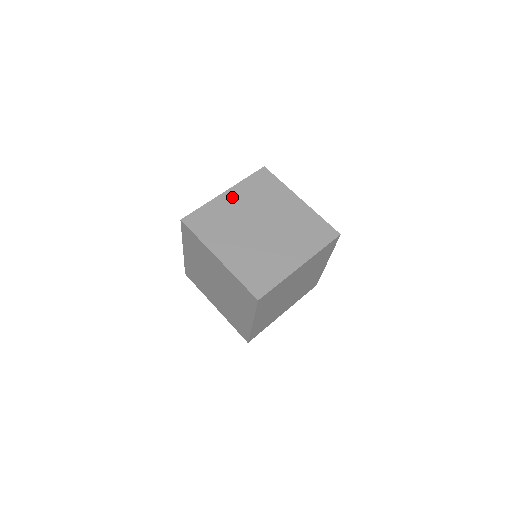
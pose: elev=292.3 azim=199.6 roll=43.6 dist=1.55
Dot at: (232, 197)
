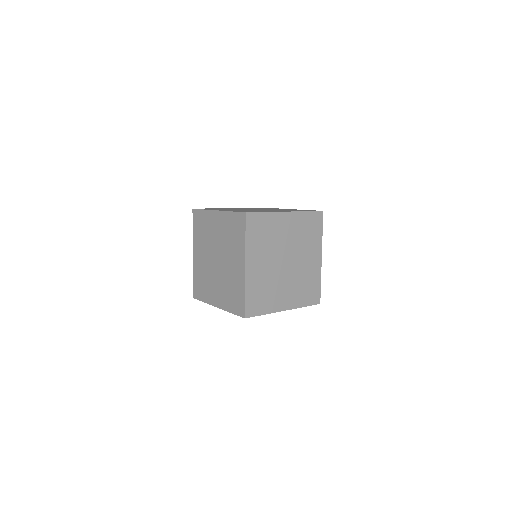
Dot at: (253, 264)
